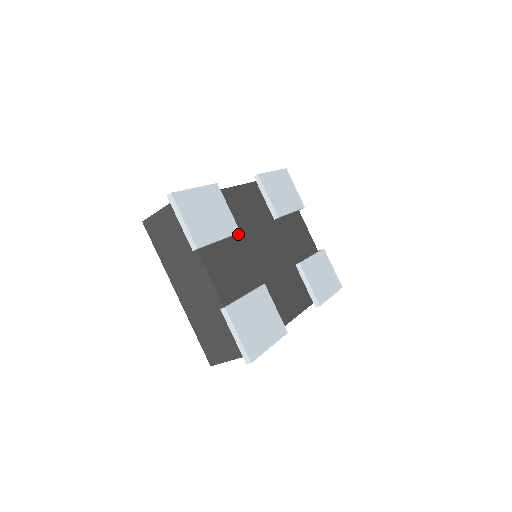
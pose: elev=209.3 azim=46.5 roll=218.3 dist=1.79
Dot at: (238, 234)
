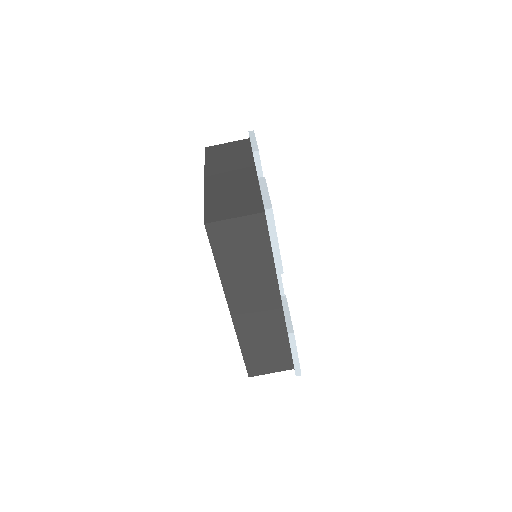
Dot at: occluded
